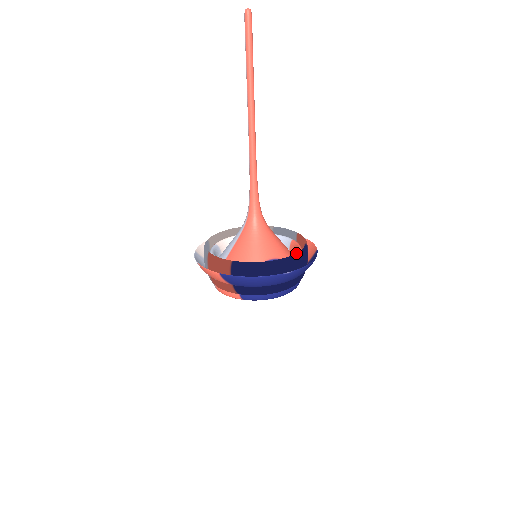
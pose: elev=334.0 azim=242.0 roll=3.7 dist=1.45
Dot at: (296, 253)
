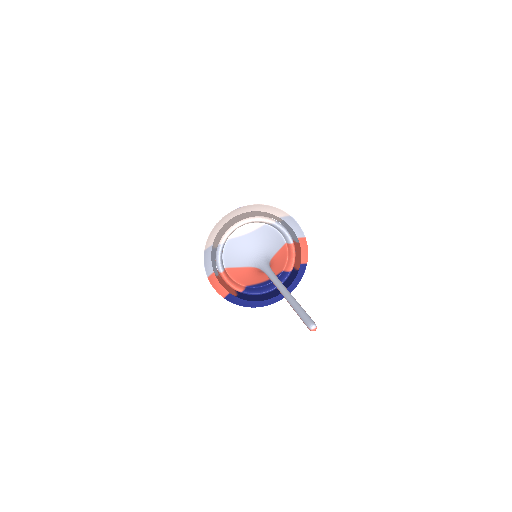
Dot at: occluded
